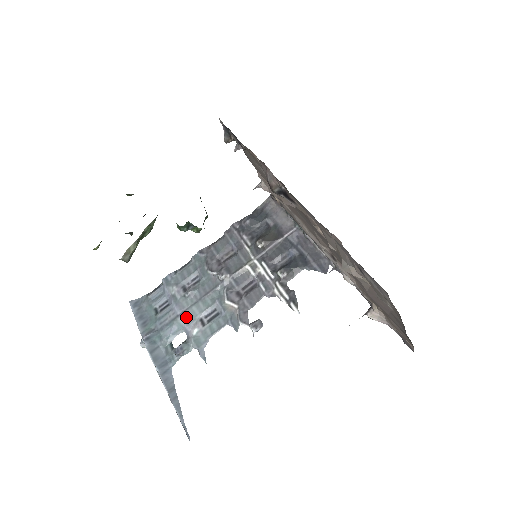
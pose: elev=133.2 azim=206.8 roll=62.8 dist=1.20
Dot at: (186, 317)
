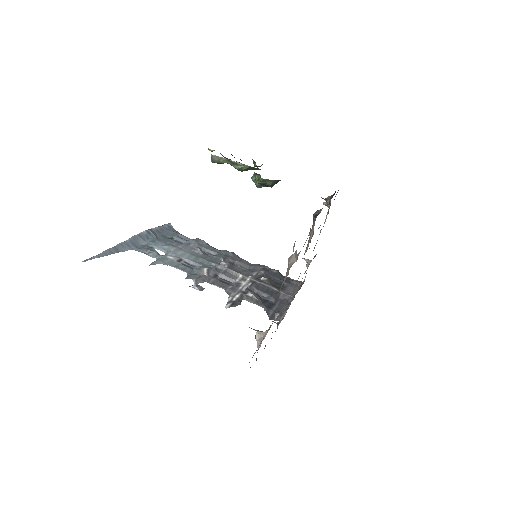
Dot at: (178, 251)
